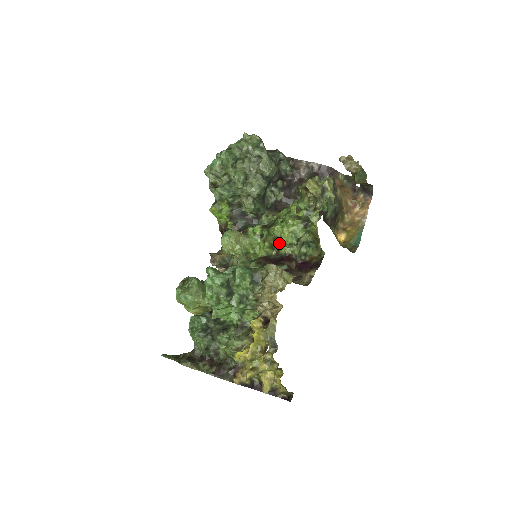
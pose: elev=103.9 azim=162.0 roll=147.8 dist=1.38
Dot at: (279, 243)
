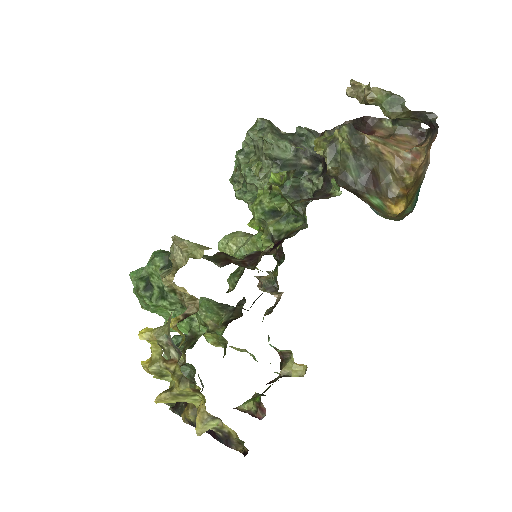
Dot at: occluded
